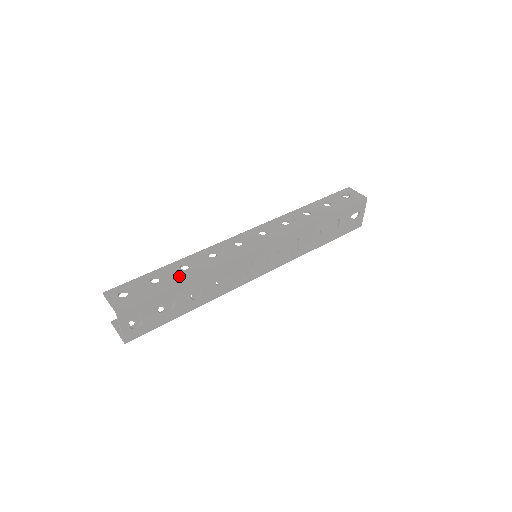
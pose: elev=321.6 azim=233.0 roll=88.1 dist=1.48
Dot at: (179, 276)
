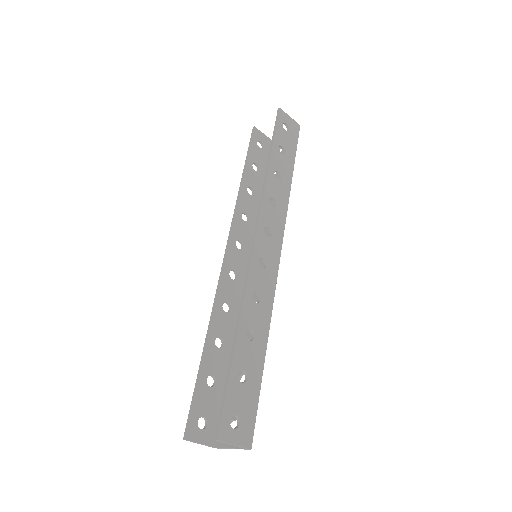
Dot at: (256, 353)
